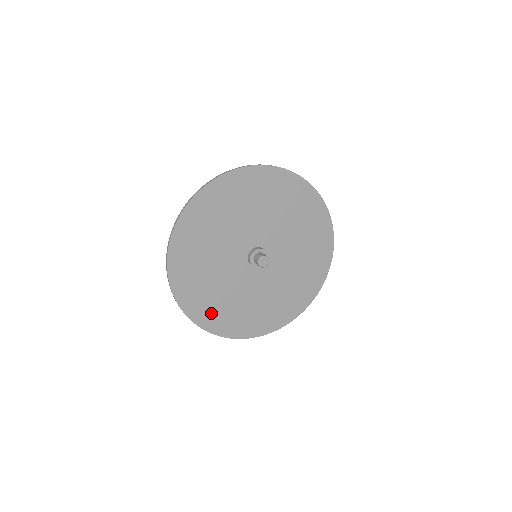
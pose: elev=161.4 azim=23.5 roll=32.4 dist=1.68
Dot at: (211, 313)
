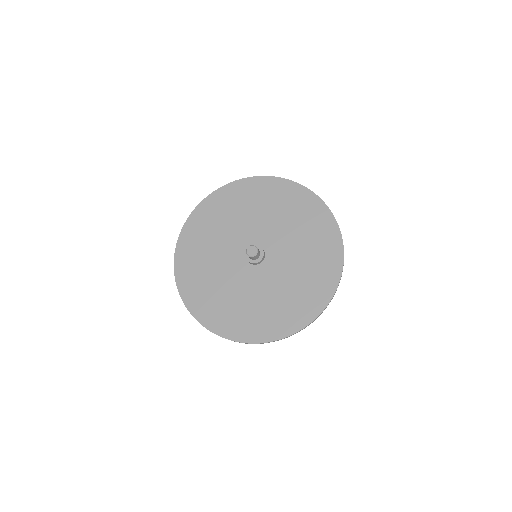
Dot at: (269, 323)
